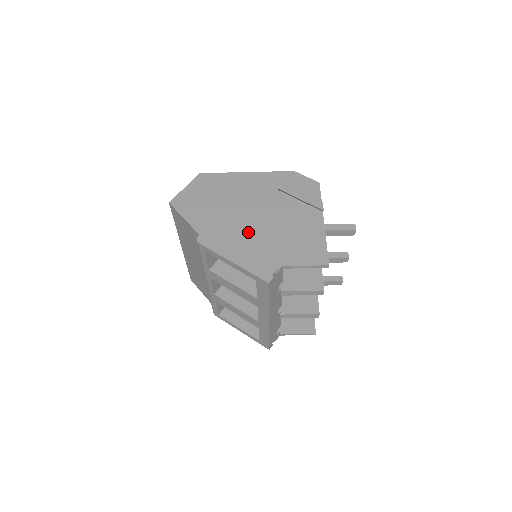
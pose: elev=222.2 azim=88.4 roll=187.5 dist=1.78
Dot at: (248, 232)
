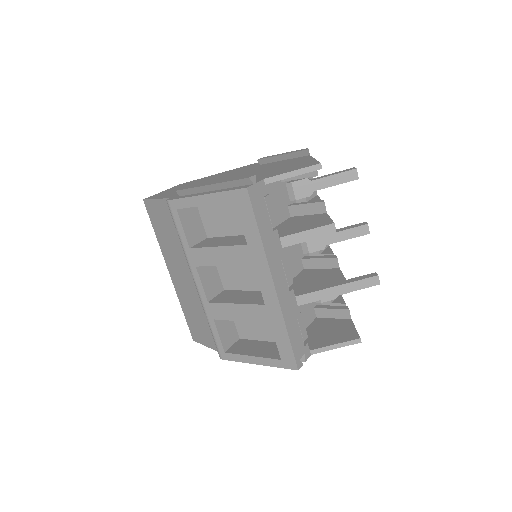
Dot at: occluded
